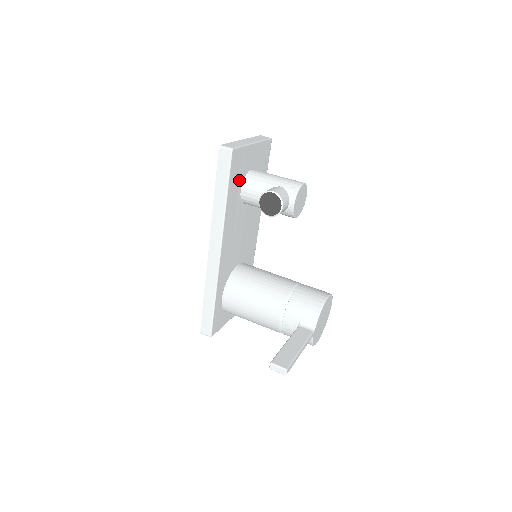
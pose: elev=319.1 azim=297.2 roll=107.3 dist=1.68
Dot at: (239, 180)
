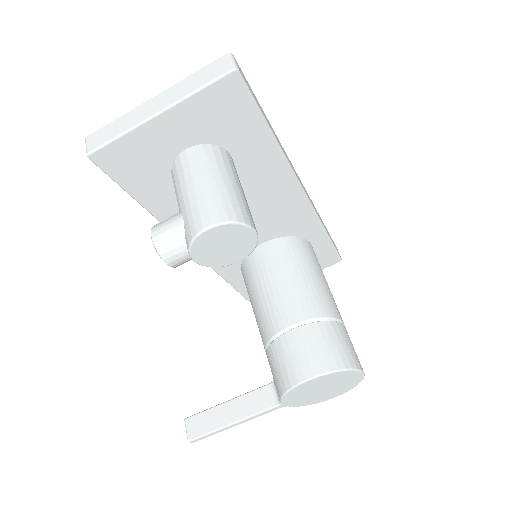
Dot at: (159, 174)
